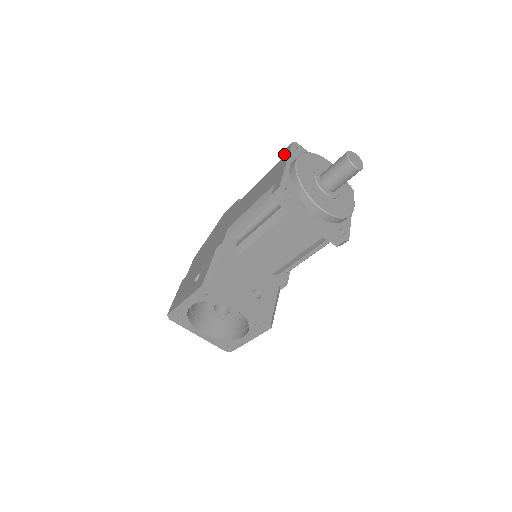
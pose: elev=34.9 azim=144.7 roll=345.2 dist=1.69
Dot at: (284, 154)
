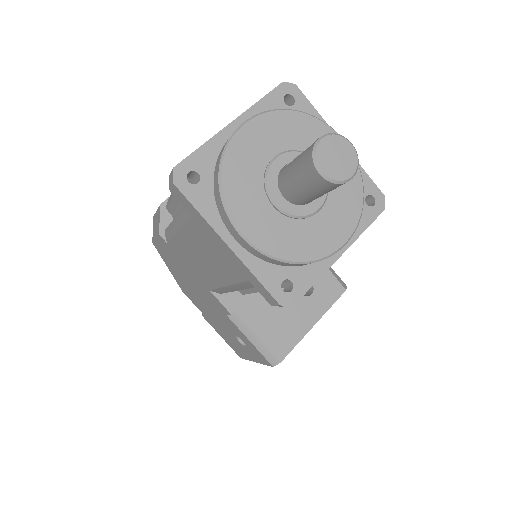
Dot at: (185, 208)
